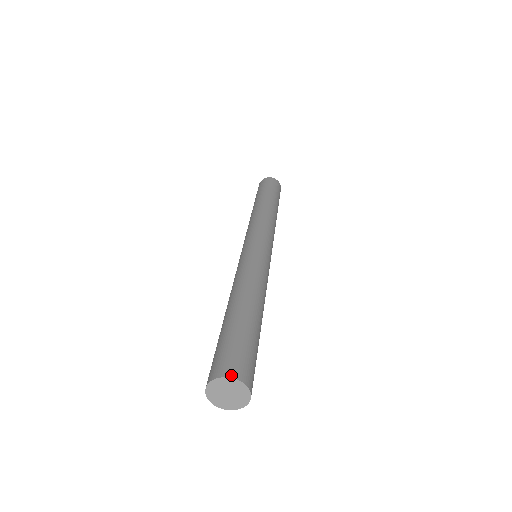
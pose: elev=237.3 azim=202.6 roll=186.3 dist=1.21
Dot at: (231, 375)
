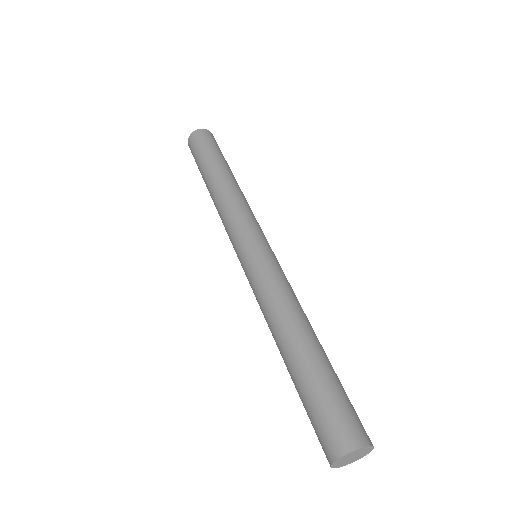
Dot at: (367, 443)
